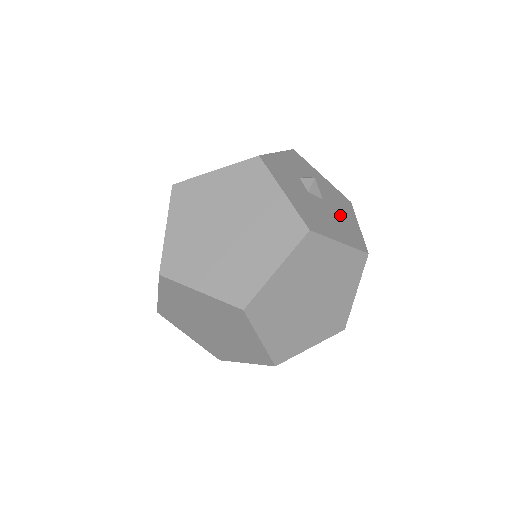
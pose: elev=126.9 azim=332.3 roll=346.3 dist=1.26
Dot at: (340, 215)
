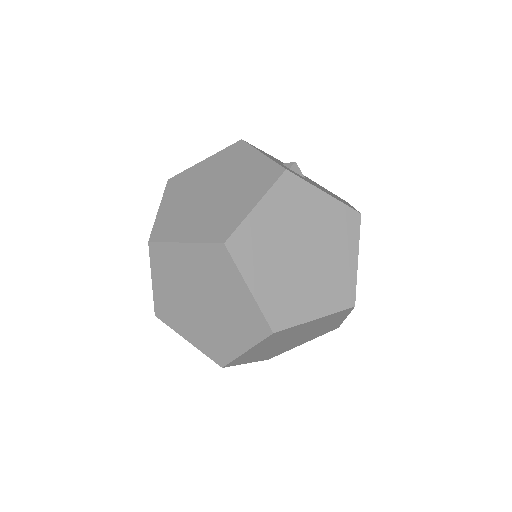
Dot at: occluded
